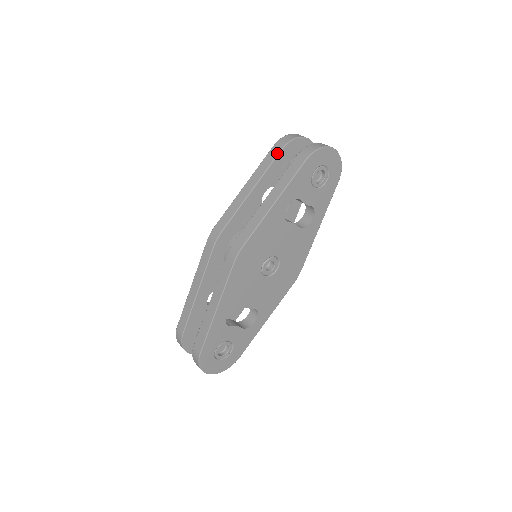
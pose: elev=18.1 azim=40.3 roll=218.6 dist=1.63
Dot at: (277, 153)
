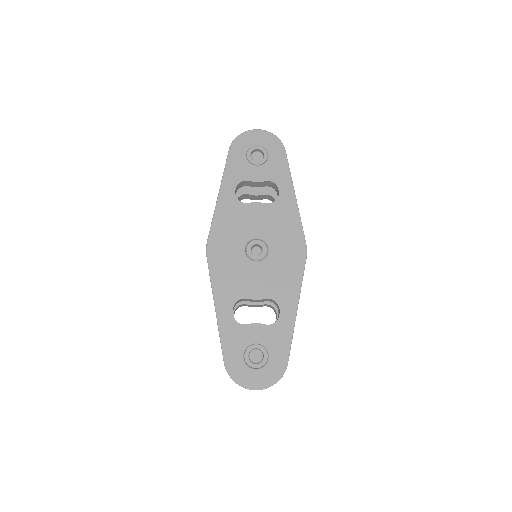
Dot at: occluded
